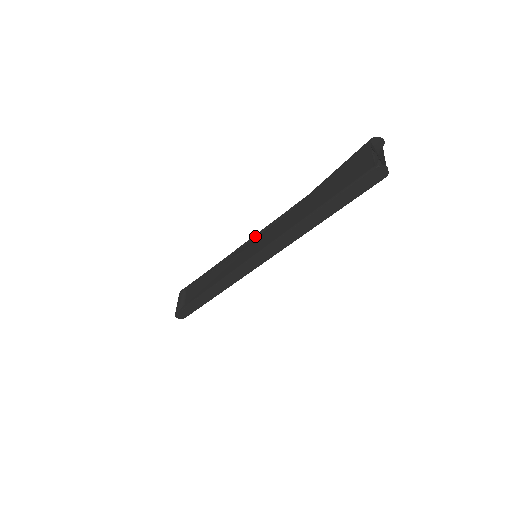
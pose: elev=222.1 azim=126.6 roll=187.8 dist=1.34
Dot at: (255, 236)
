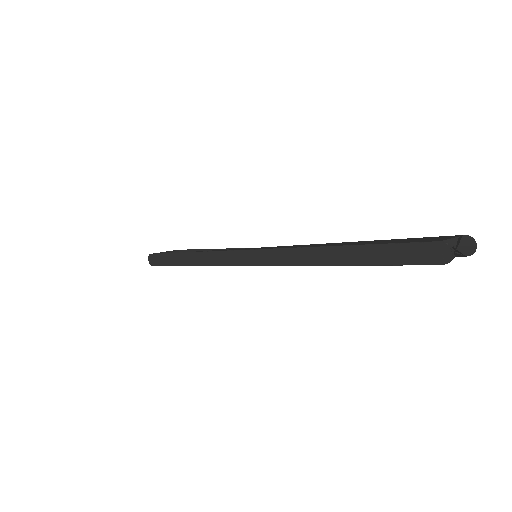
Dot at: occluded
